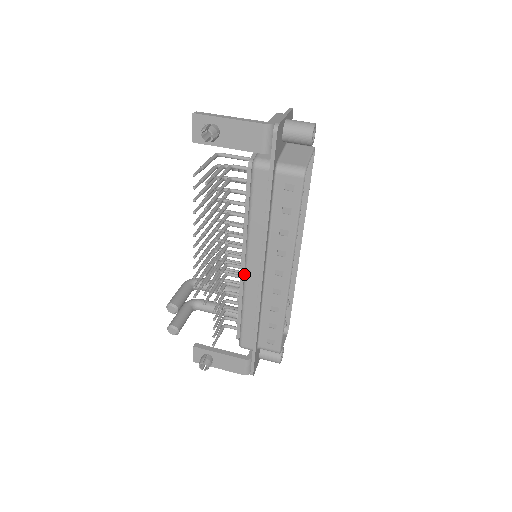
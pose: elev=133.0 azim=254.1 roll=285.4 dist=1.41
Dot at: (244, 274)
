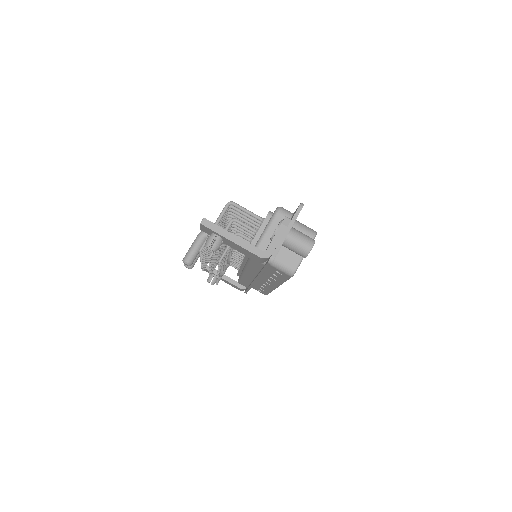
Dot at: (242, 272)
